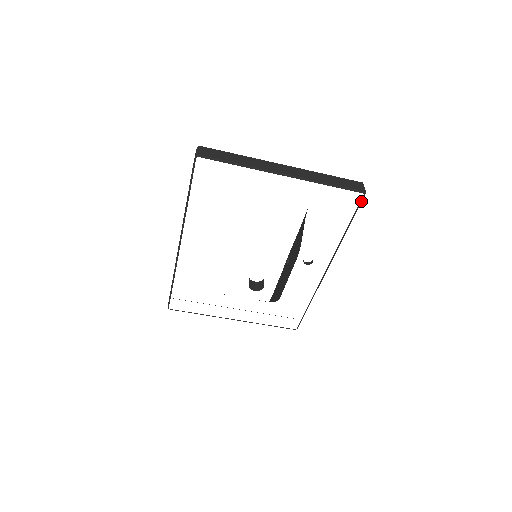
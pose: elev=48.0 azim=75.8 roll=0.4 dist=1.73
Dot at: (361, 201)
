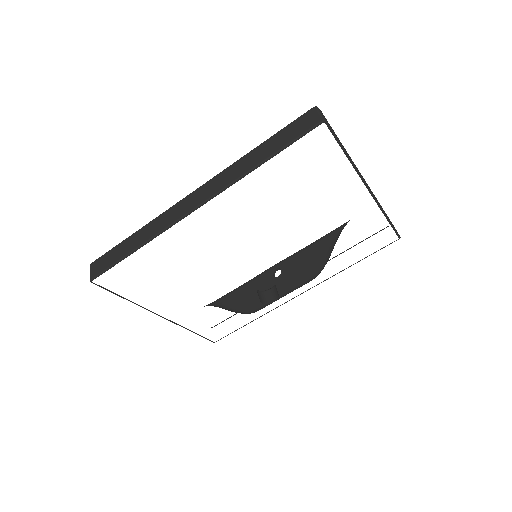
Dot at: occluded
